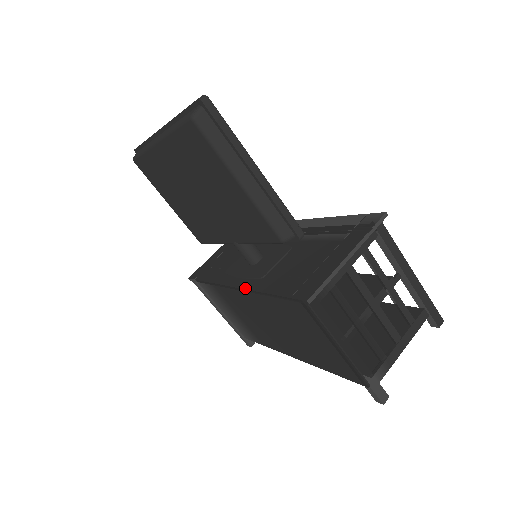
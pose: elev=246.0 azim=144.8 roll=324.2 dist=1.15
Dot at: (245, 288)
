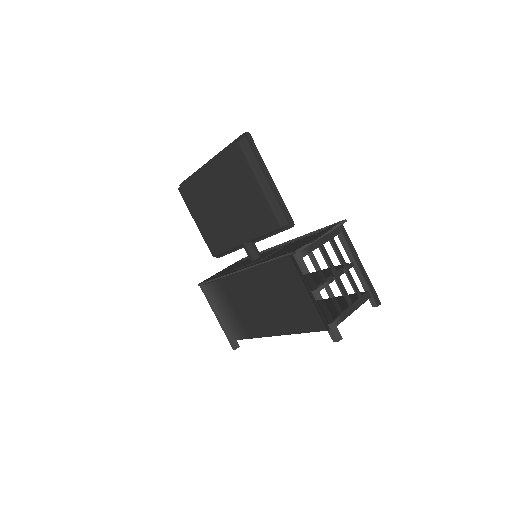
Dot at: (249, 266)
